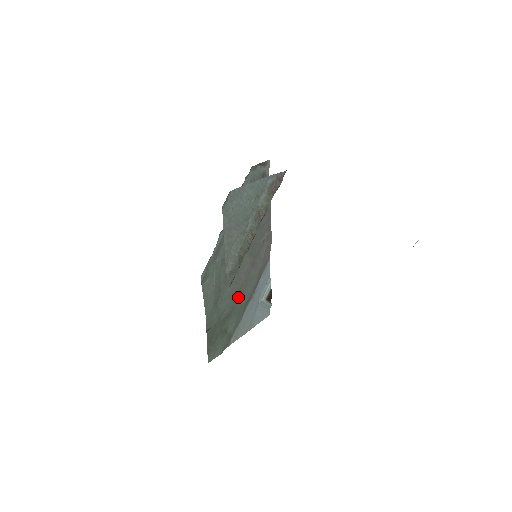
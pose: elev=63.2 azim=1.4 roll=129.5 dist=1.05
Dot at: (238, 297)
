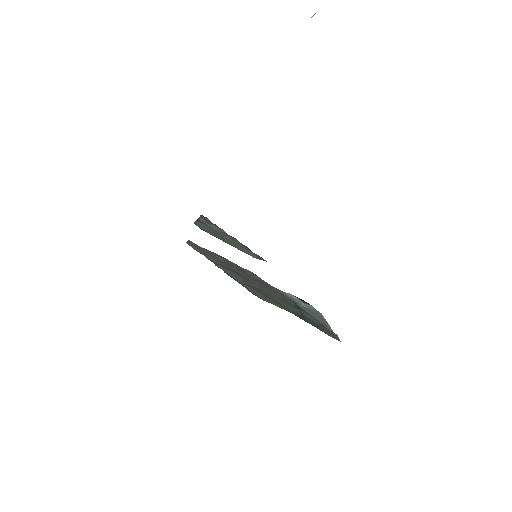
Dot at: (289, 304)
